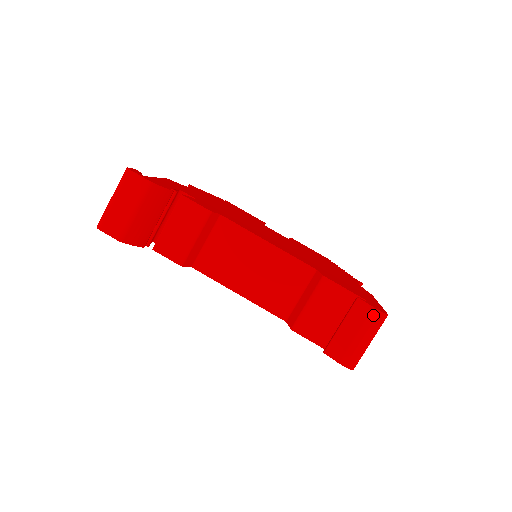
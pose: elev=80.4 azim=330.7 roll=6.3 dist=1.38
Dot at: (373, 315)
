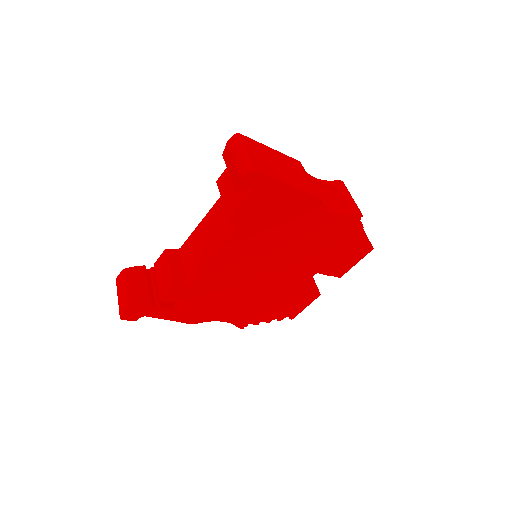
Dot at: (229, 145)
